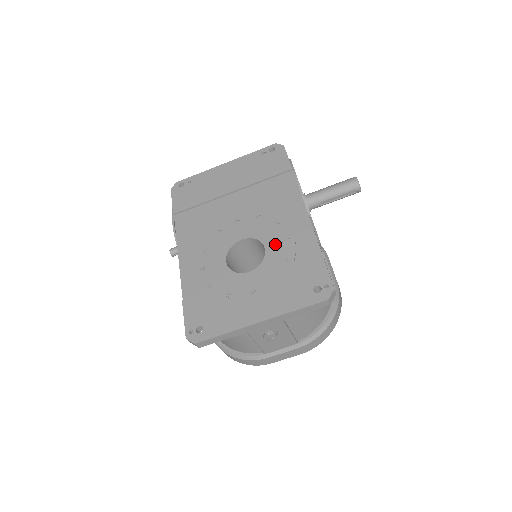
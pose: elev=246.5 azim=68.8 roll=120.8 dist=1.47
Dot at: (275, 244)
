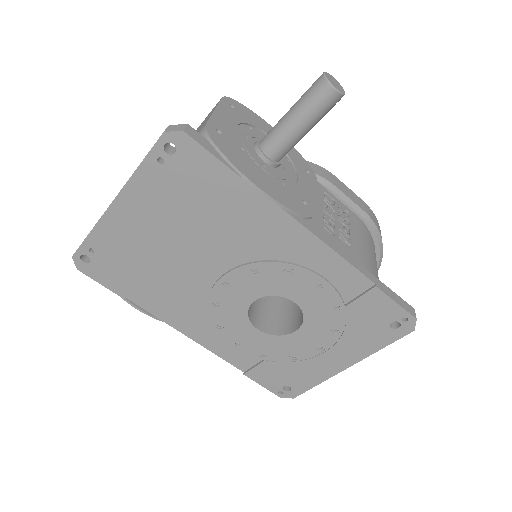
Dot at: (305, 295)
